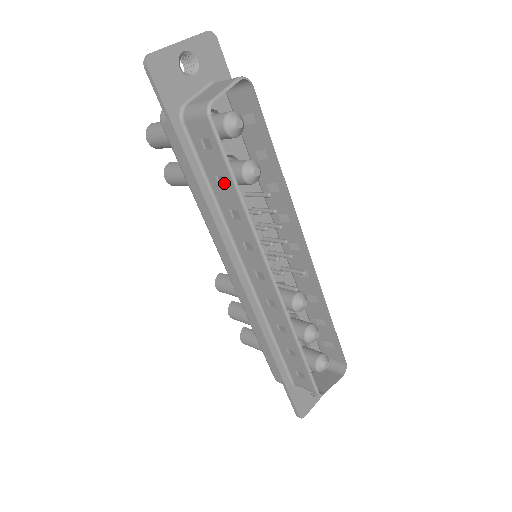
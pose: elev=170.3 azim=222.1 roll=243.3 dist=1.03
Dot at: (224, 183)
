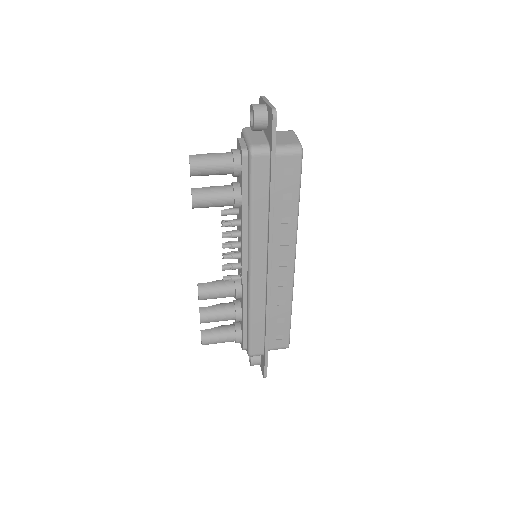
Dot at: (288, 198)
